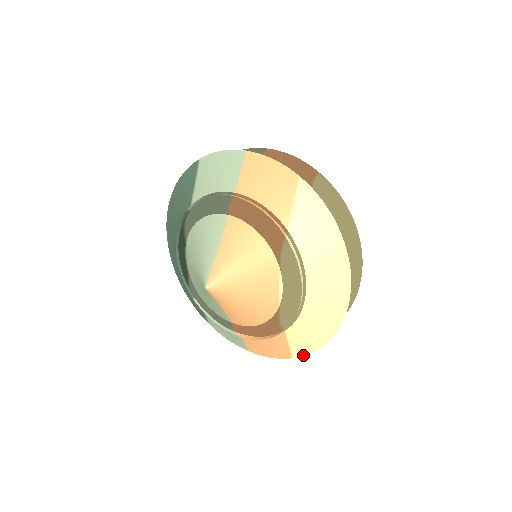
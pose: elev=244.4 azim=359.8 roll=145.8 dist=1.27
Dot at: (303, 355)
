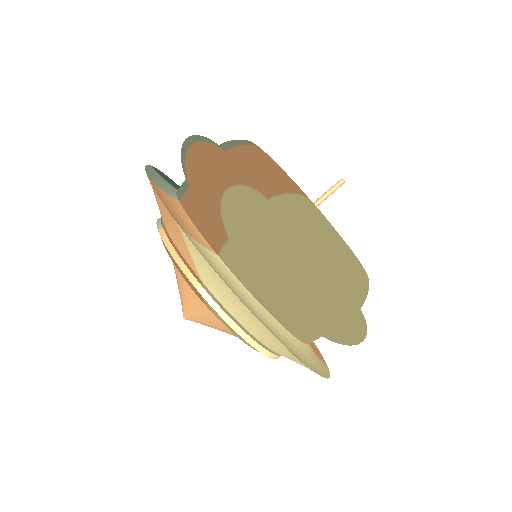
Dot at: (328, 371)
